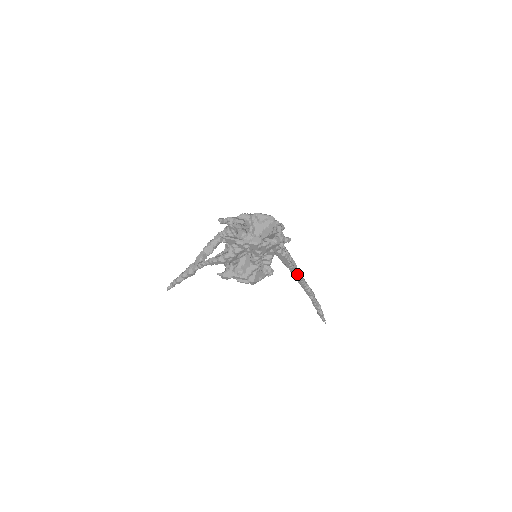
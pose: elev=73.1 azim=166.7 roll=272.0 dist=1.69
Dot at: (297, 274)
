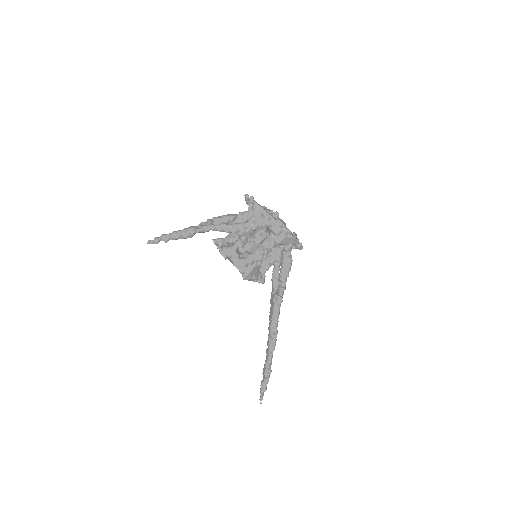
Dot at: (280, 302)
